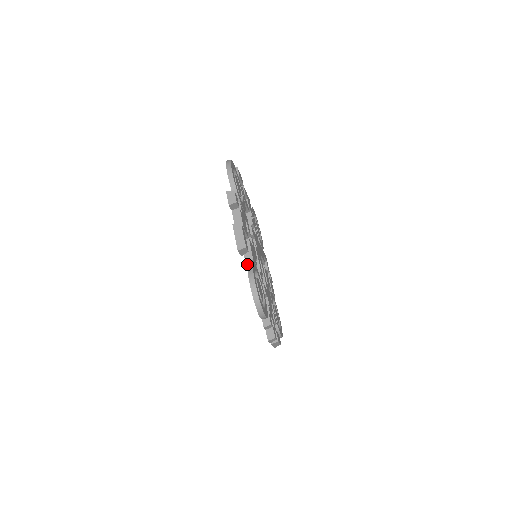
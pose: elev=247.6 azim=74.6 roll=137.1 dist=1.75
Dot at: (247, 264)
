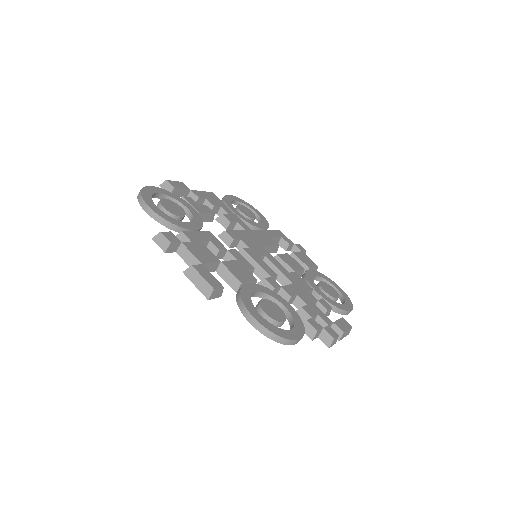
Dot at: occluded
